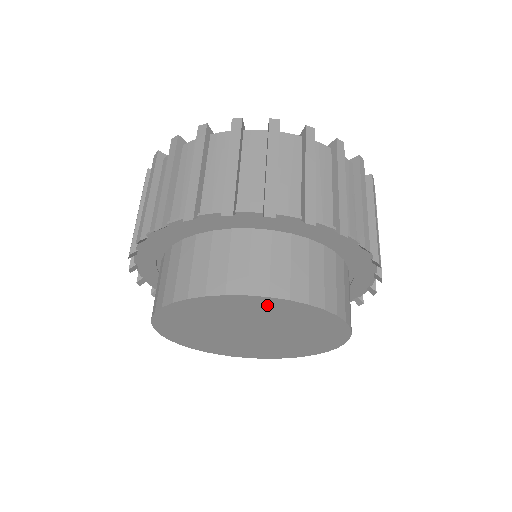
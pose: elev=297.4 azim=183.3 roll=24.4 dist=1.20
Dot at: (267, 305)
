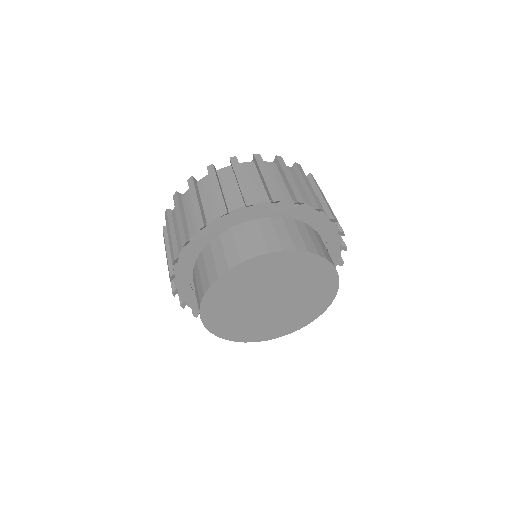
Dot at: (270, 263)
